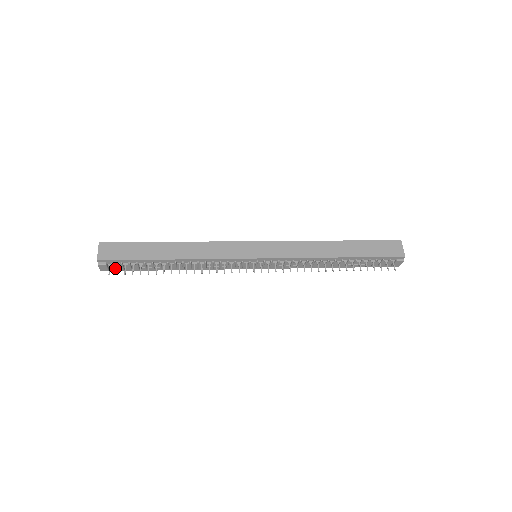
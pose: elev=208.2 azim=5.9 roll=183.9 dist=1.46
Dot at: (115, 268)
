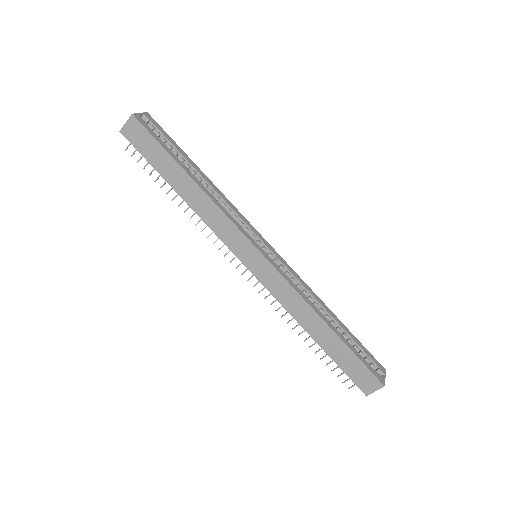
Dot at: occluded
